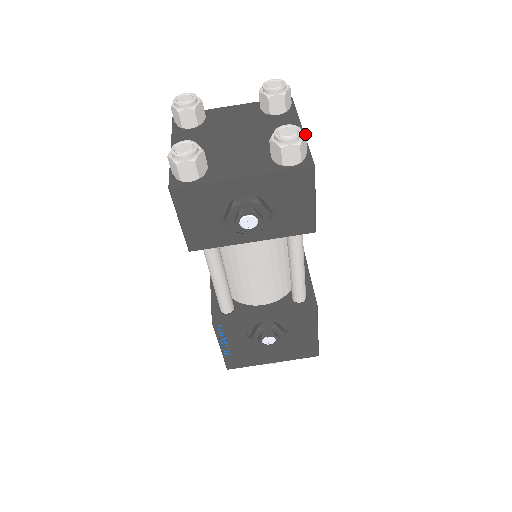
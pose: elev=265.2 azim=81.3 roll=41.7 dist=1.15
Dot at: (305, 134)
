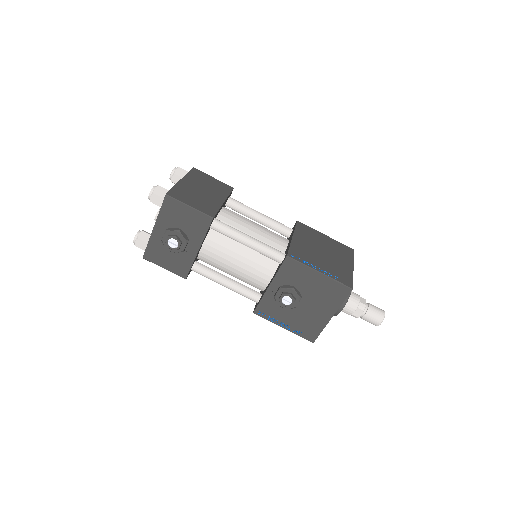
Dot at: (157, 186)
